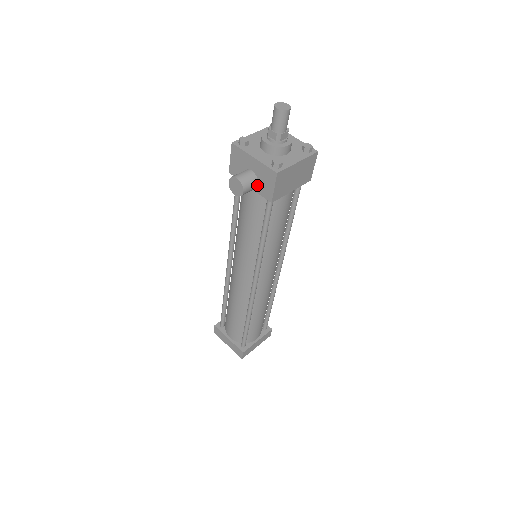
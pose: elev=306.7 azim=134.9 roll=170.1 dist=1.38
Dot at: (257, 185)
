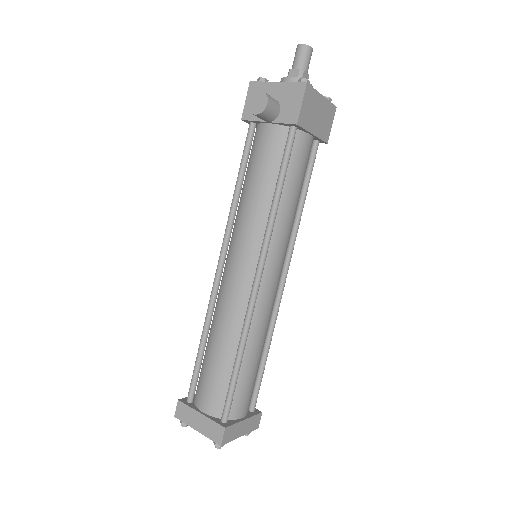
Dot at: (279, 112)
